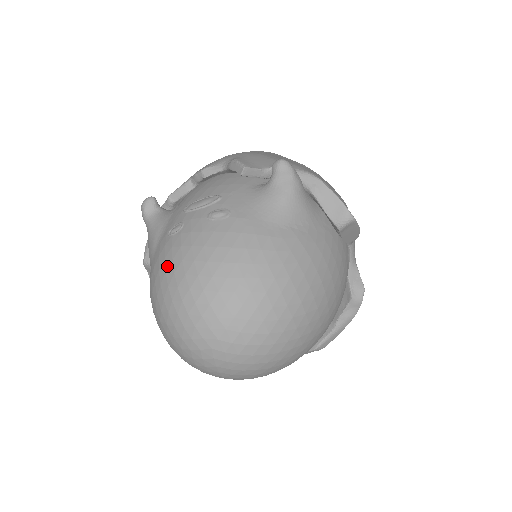
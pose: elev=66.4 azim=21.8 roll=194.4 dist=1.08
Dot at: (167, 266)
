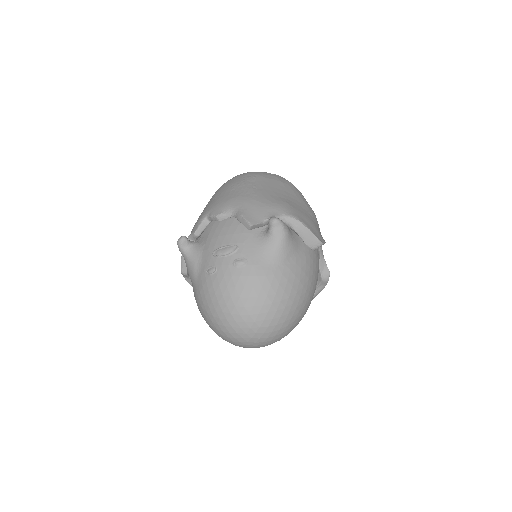
Dot at: (212, 297)
